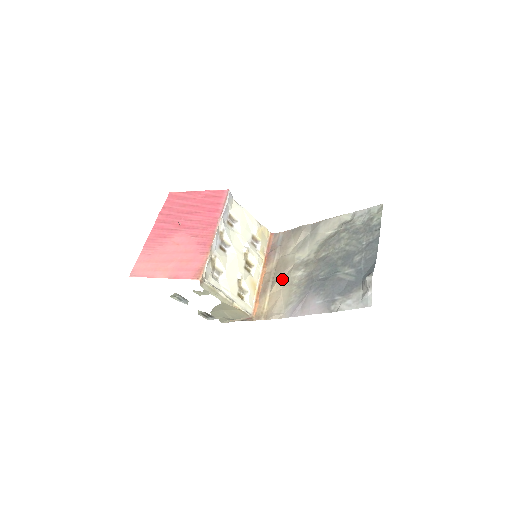
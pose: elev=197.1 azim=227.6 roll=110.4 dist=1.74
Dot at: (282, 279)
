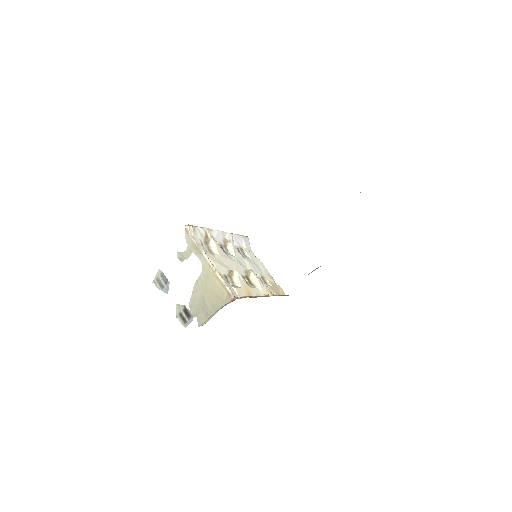
Dot at: occluded
